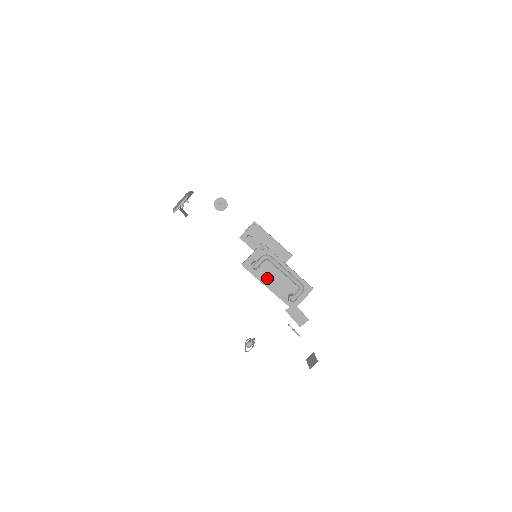
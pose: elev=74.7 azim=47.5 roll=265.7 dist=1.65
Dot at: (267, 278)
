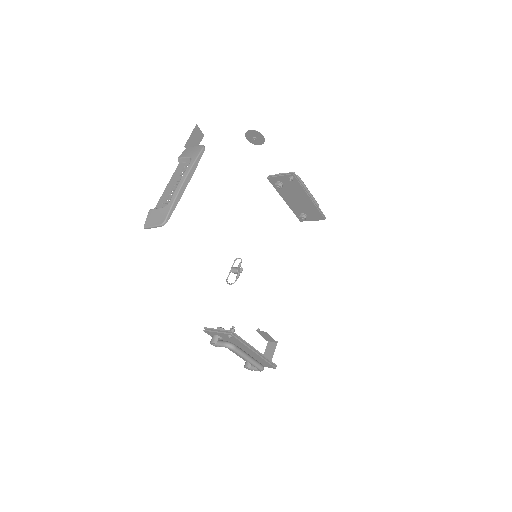
Dot at: occluded
